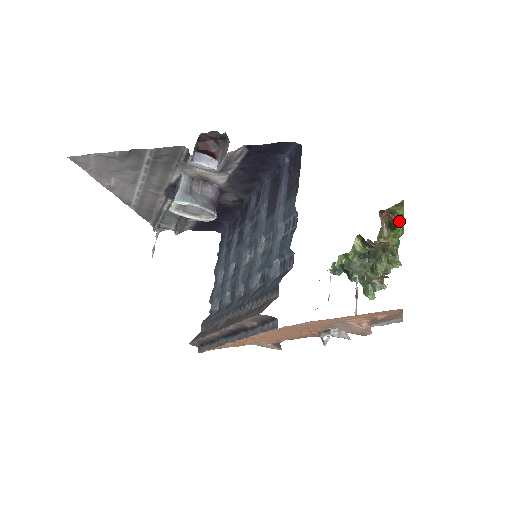
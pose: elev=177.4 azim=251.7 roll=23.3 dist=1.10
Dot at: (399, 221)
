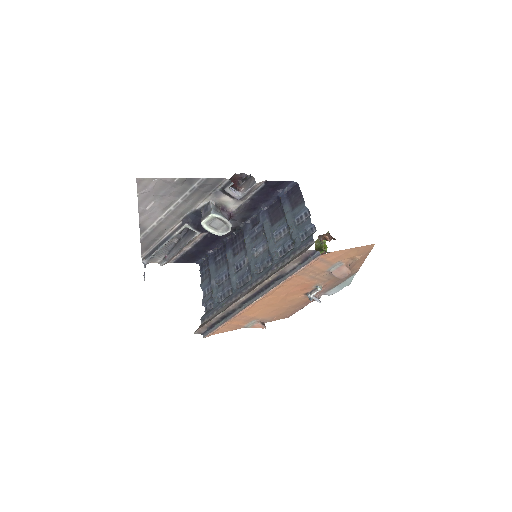
Dot at: (331, 239)
